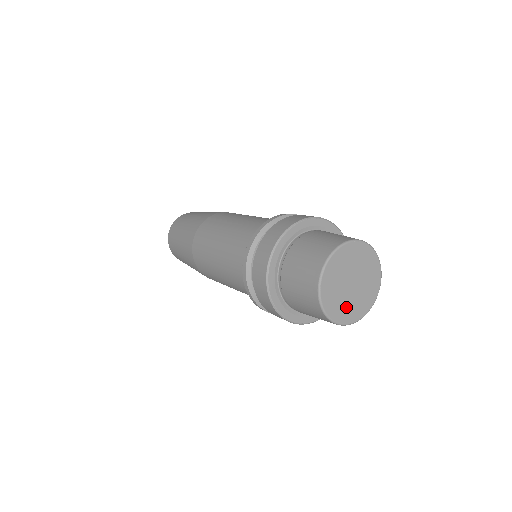
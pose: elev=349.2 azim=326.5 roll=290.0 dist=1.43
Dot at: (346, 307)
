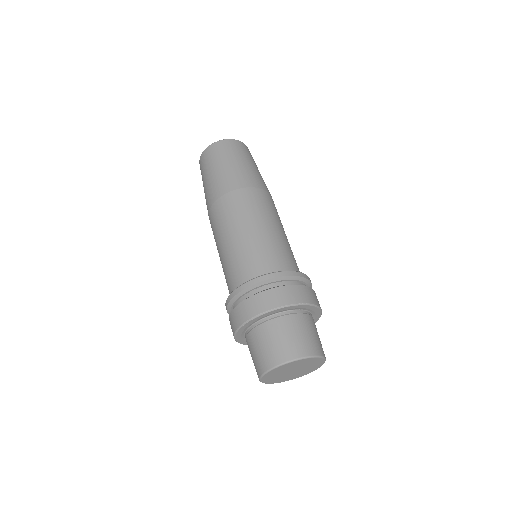
Dot at: (295, 375)
